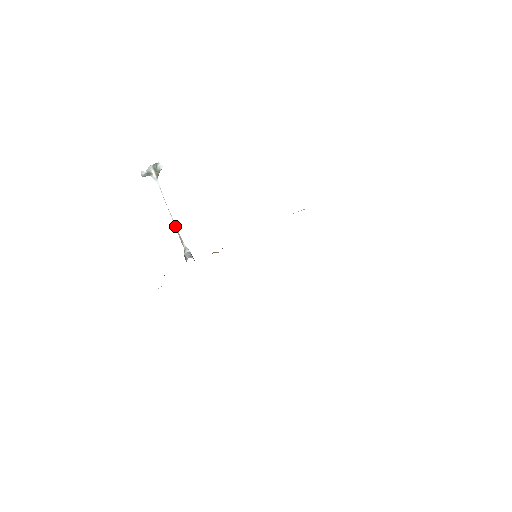
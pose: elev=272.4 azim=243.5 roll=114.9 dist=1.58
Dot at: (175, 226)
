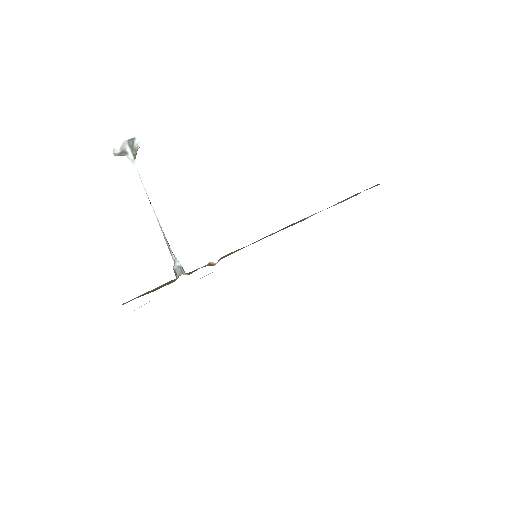
Dot at: (161, 229)
